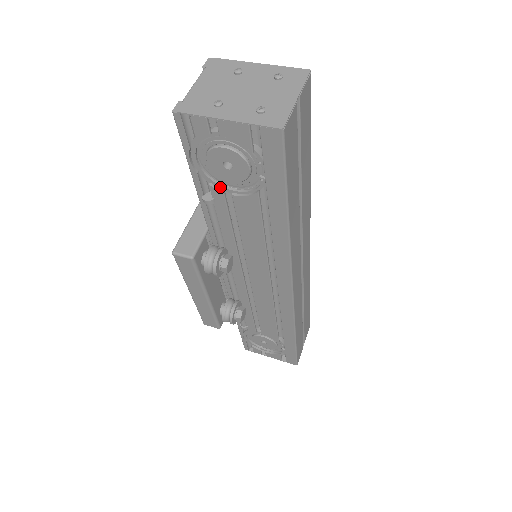
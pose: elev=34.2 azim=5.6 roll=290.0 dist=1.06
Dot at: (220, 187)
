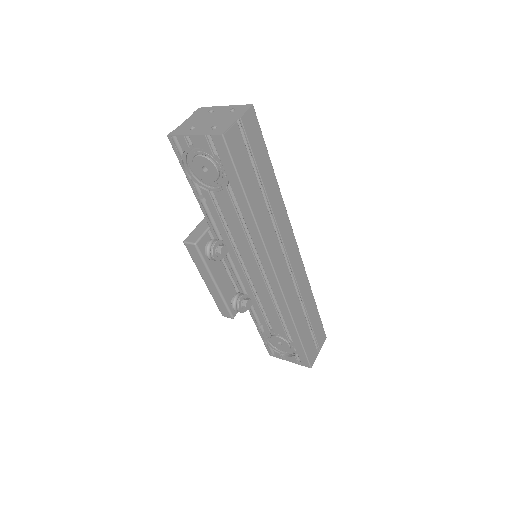
Dot at: (206, 188)
